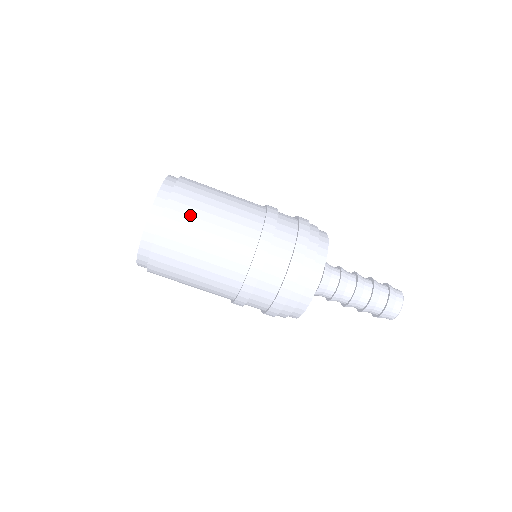
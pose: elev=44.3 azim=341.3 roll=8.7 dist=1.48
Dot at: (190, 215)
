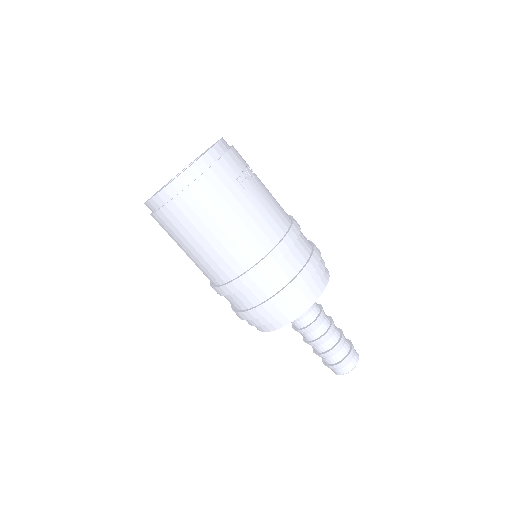
Dot at: (190, 220)
